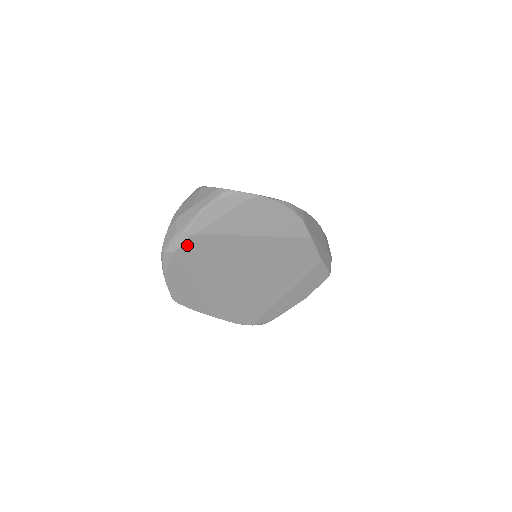
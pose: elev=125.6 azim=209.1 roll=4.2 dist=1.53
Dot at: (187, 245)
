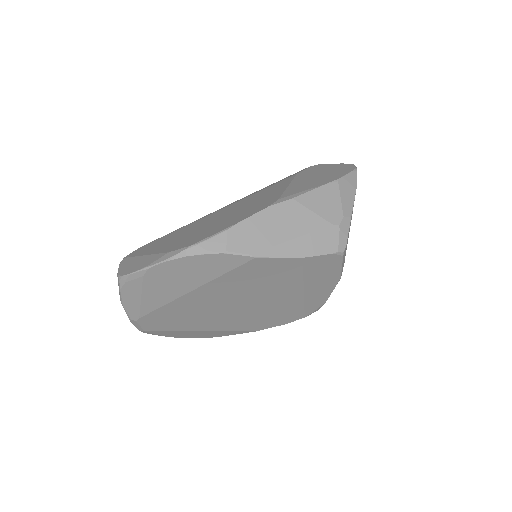
Dot at: (146, 324)
